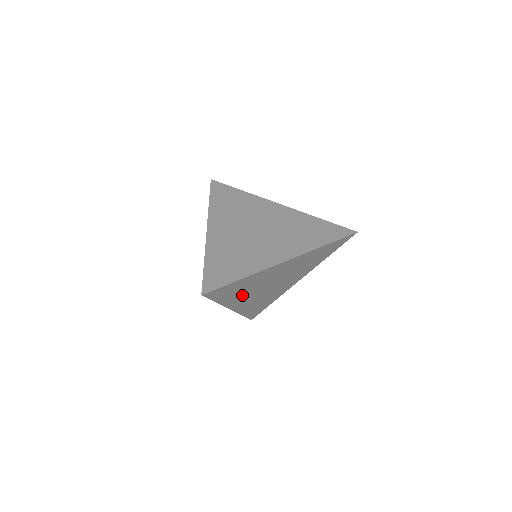
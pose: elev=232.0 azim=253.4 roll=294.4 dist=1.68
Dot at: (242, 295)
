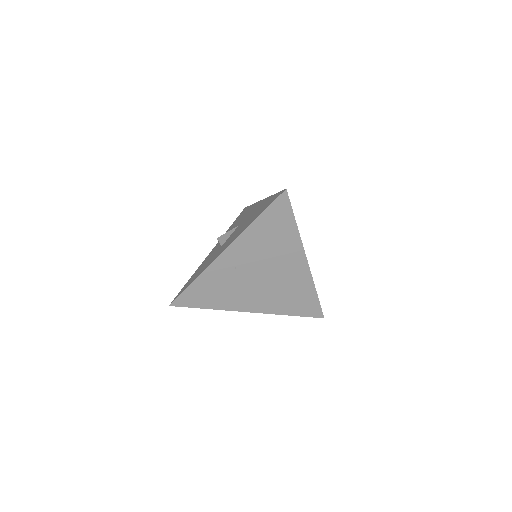
Dot at: (255, 247)
